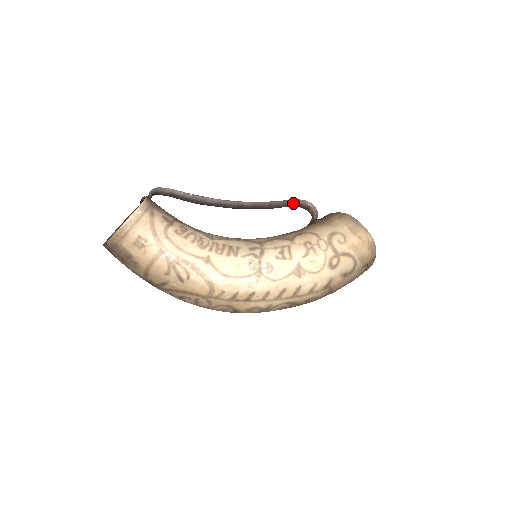
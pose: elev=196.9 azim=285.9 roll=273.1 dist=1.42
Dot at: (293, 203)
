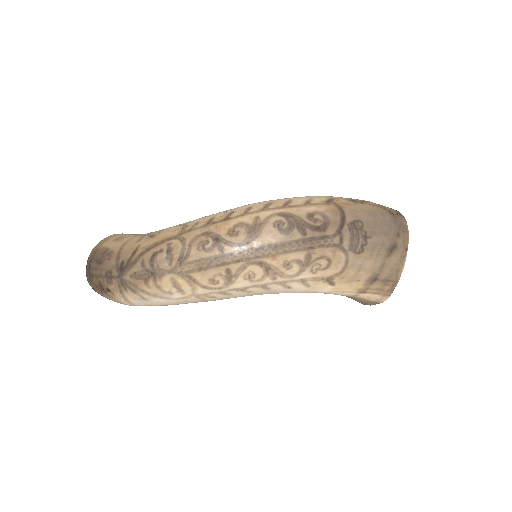
Dot at: occluded
